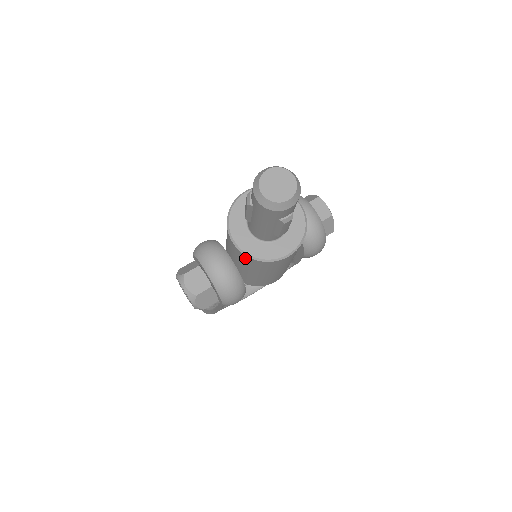
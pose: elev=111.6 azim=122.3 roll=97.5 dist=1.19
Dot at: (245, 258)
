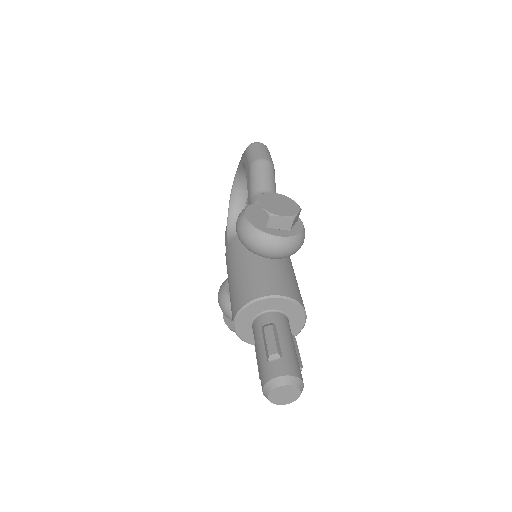
Dot at: occluded
